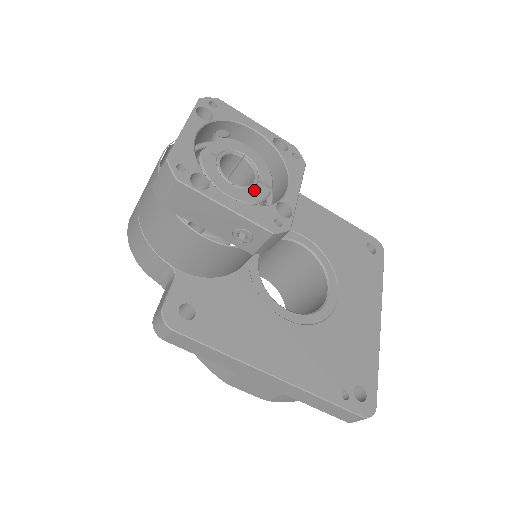
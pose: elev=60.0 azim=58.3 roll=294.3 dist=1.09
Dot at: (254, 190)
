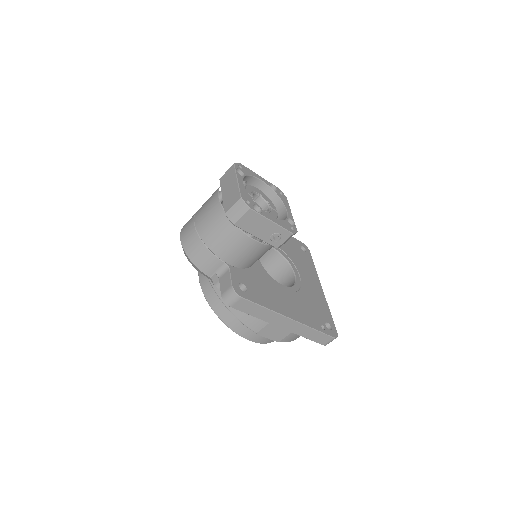
Dot at: (272, 213)
